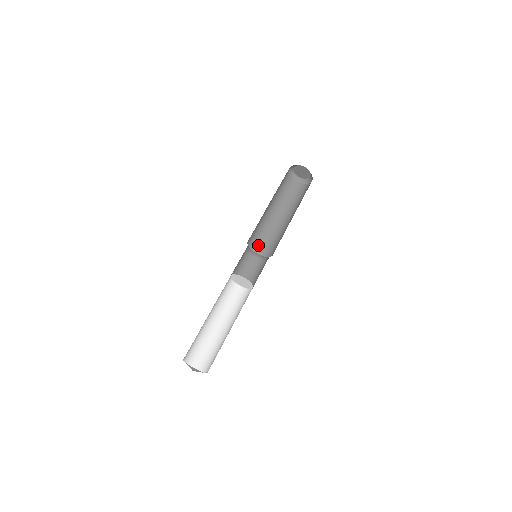
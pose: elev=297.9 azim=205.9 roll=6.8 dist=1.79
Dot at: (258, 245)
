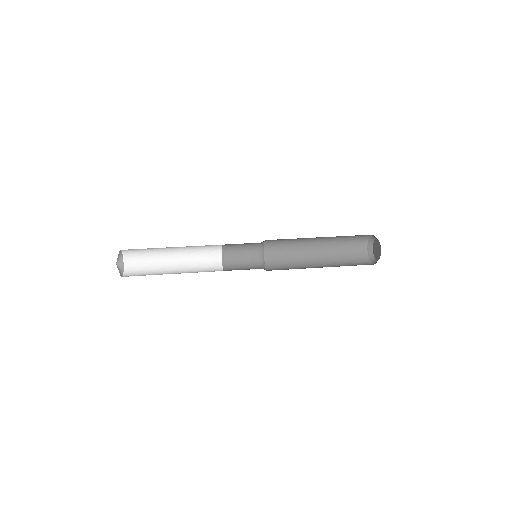
Dot at: (274, 262)
